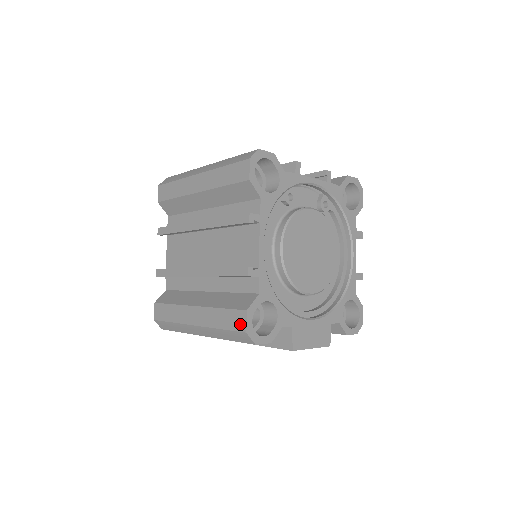
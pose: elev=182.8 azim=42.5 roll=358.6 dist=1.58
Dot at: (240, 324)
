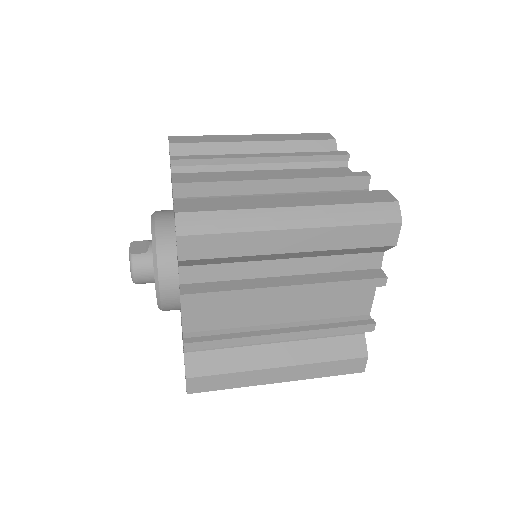
Dot at: (357, 368)
